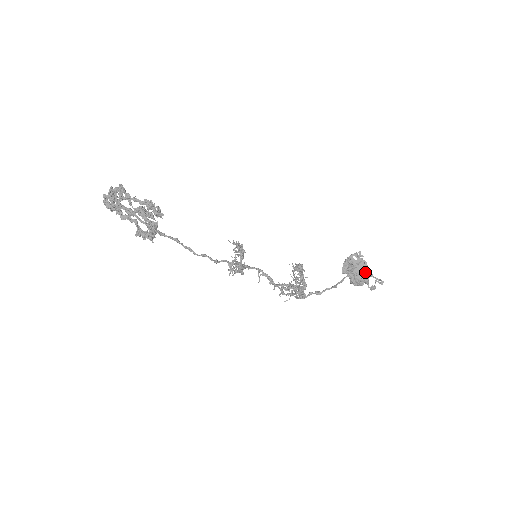
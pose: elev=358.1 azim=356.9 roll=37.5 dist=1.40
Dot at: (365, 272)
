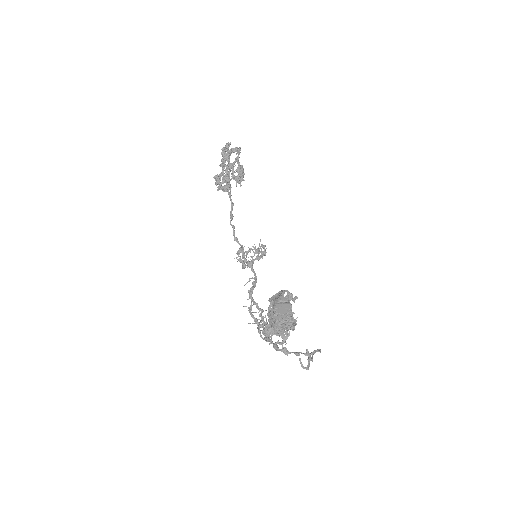
Dot at: (281, 314)
